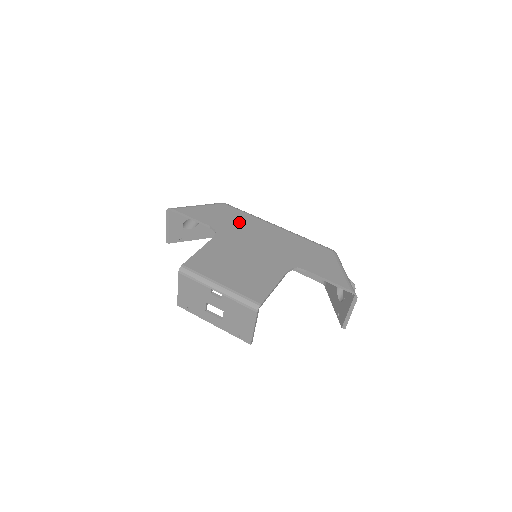
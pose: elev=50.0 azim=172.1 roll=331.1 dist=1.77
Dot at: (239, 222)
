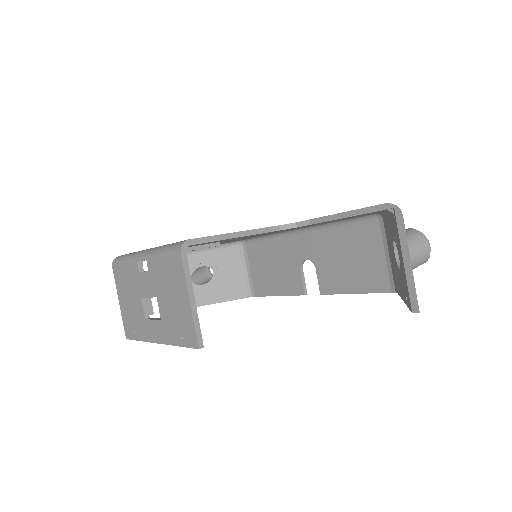
Dot at: occluded
